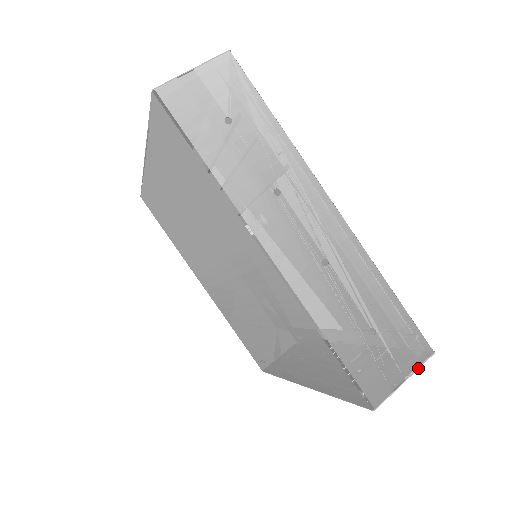
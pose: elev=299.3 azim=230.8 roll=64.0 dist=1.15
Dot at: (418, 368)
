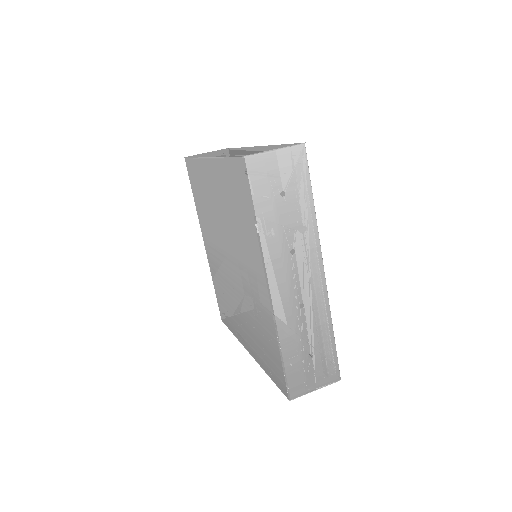
Dot at: (327, 385)
